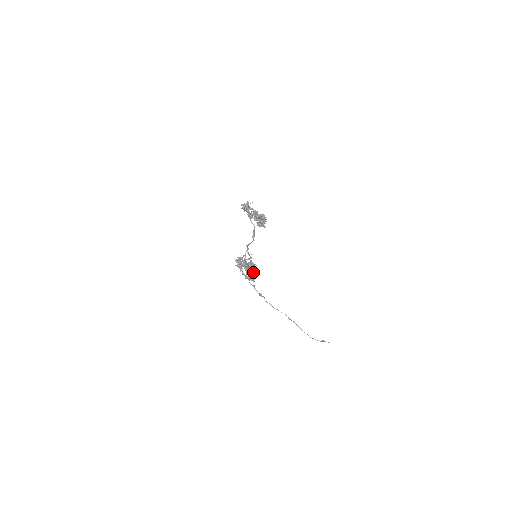
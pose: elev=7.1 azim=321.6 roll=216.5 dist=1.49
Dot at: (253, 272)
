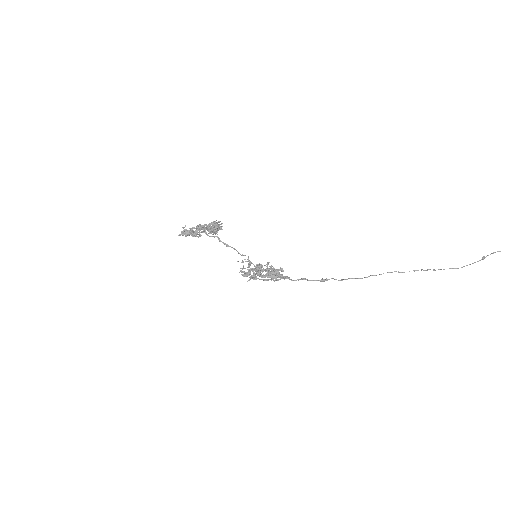
Dot at: occluded
